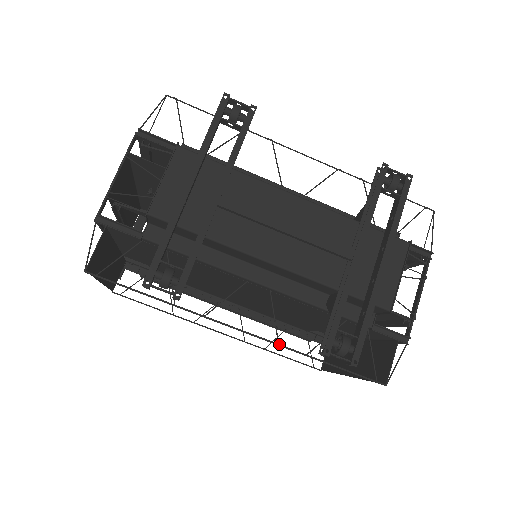
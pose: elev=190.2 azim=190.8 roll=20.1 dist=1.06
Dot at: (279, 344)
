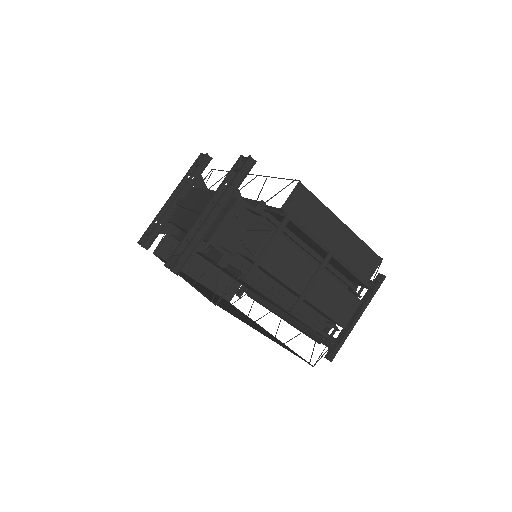
Dot at: (186, 280)
